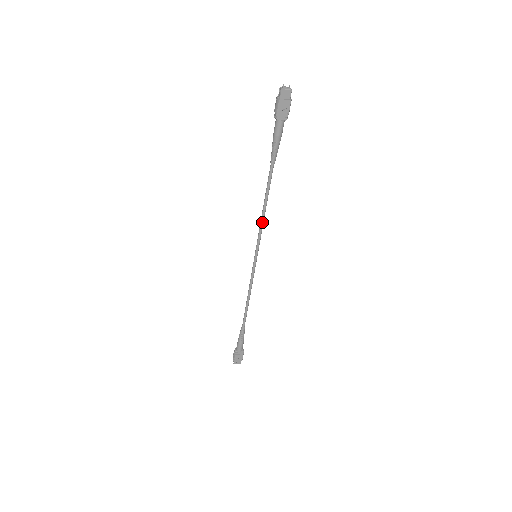
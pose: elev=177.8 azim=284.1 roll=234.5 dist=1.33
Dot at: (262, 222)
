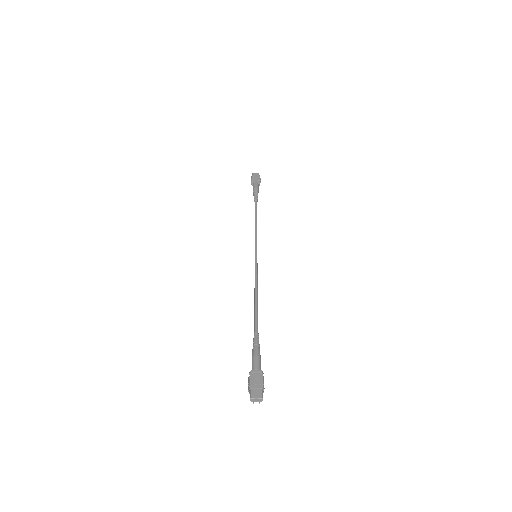
Dot at: (256, 285)
